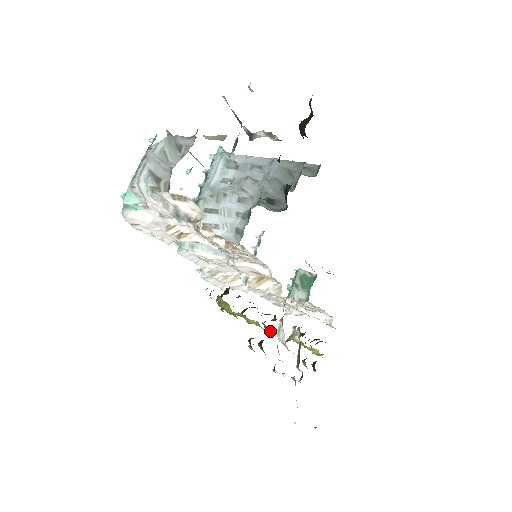
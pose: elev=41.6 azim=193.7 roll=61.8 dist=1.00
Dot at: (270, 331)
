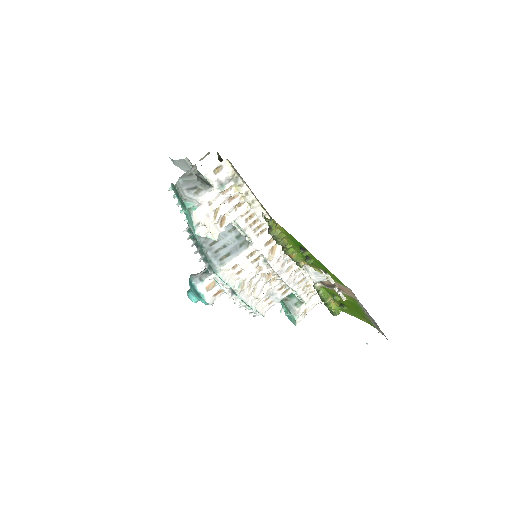
Dot at: (303, 263)
